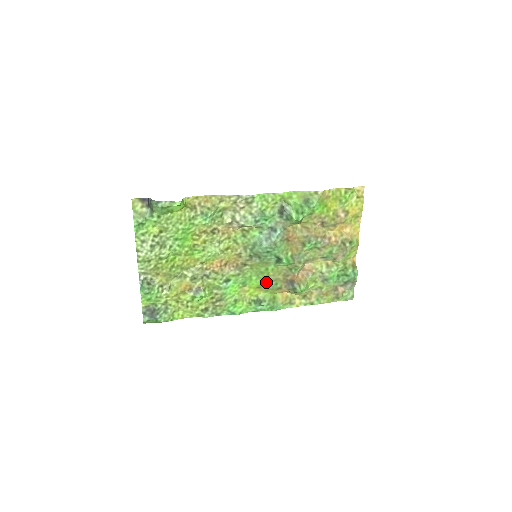
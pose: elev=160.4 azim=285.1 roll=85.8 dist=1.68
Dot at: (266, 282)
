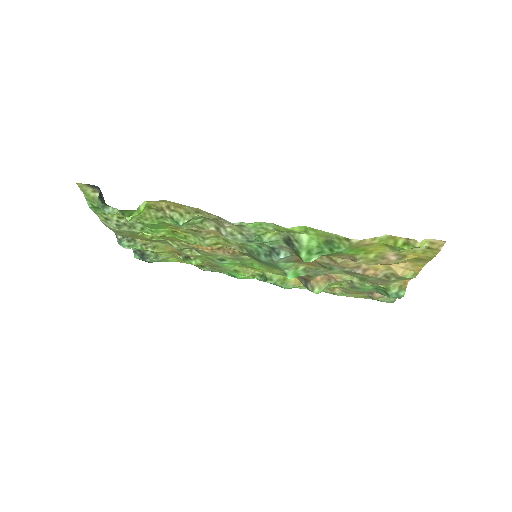
Dot at: (272, 271)
